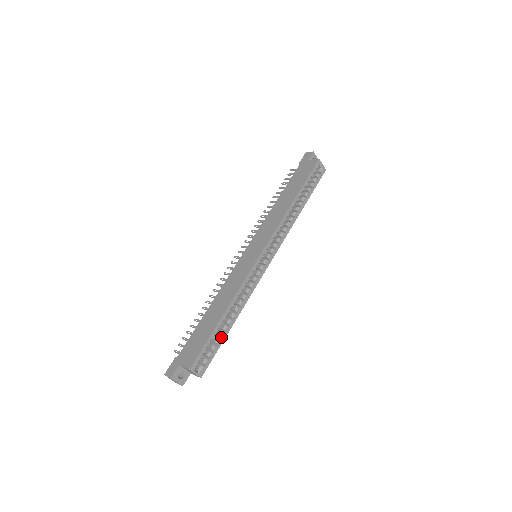
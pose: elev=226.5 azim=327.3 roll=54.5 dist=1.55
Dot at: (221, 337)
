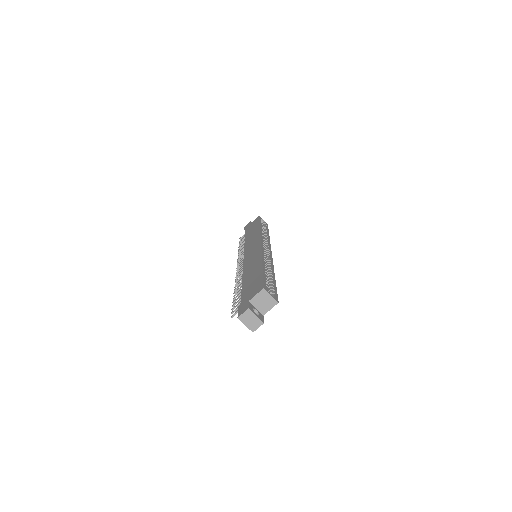
Dot at: (272, 281)
